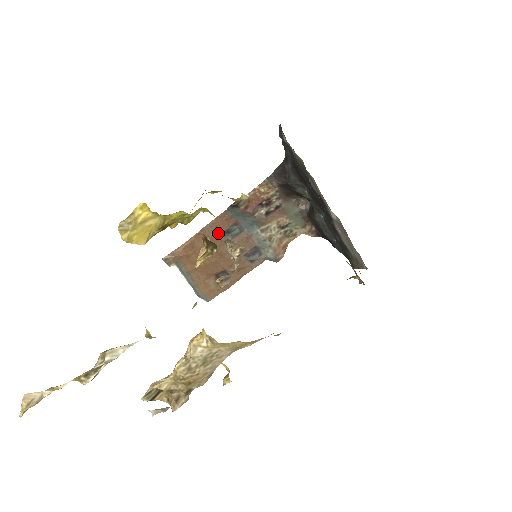
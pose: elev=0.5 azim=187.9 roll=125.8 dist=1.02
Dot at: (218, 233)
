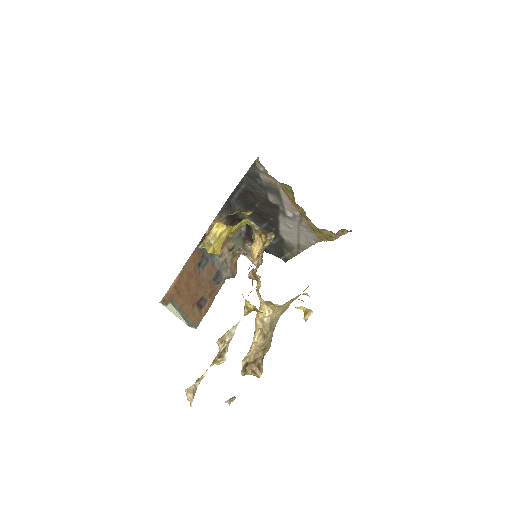
Dot at: (194, 267)
